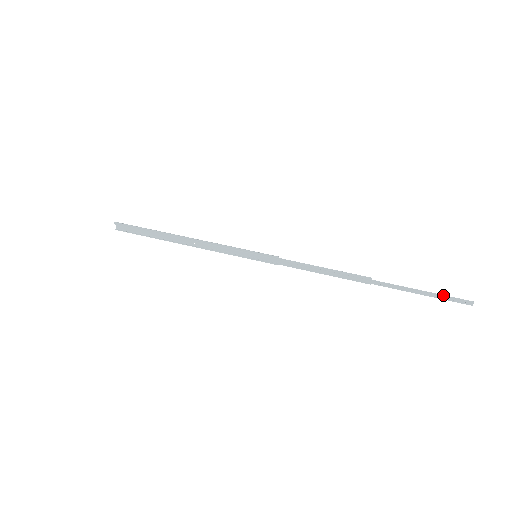
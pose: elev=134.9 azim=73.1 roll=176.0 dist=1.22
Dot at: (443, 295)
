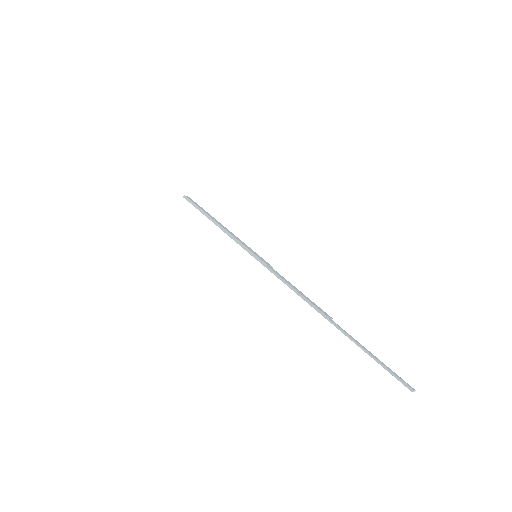
Dot at: (386, 367)
